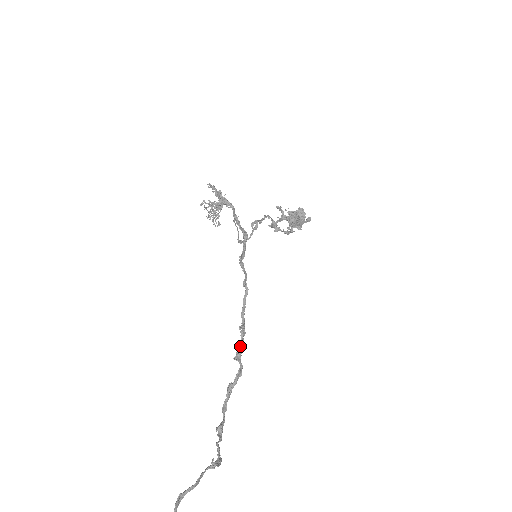
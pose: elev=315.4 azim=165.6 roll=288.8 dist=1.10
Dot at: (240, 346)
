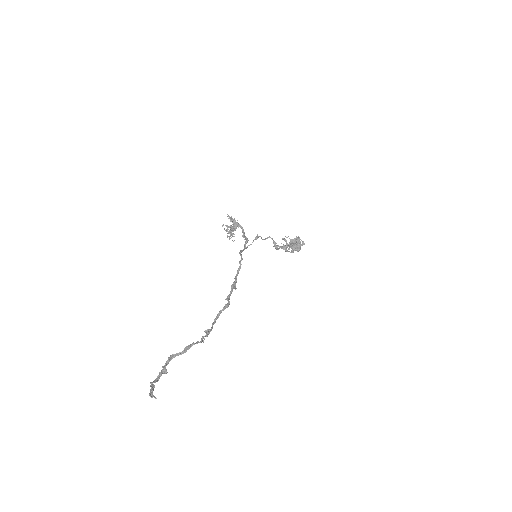
Dot at: (230, 292)
